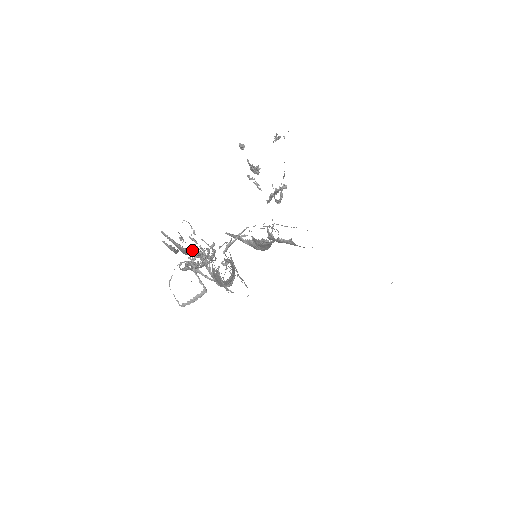
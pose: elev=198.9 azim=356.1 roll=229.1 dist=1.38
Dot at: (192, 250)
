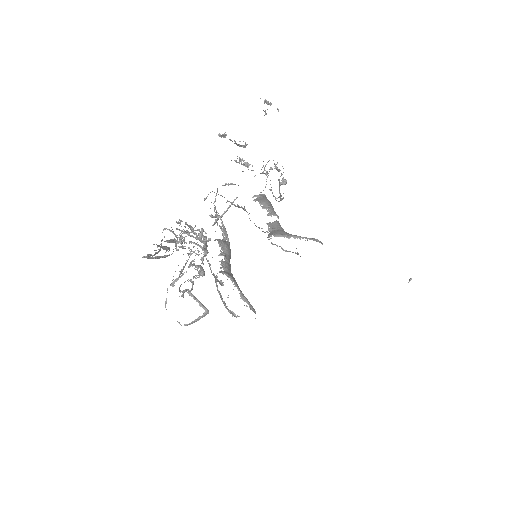
Dot at: occluded
